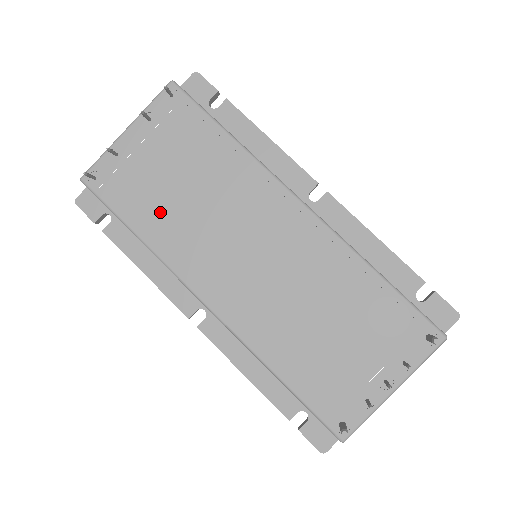
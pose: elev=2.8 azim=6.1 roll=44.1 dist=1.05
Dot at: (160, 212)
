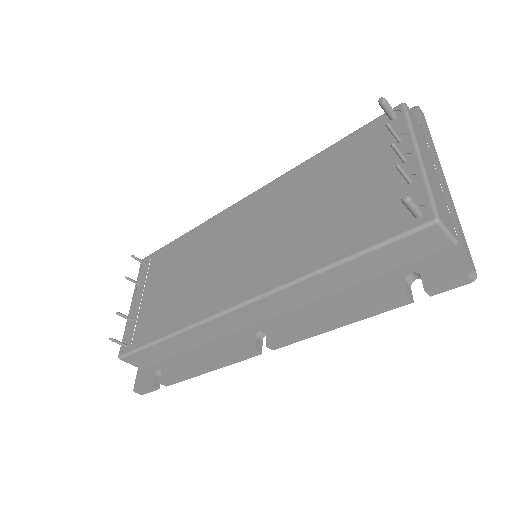
Dot at: (172, 307)
